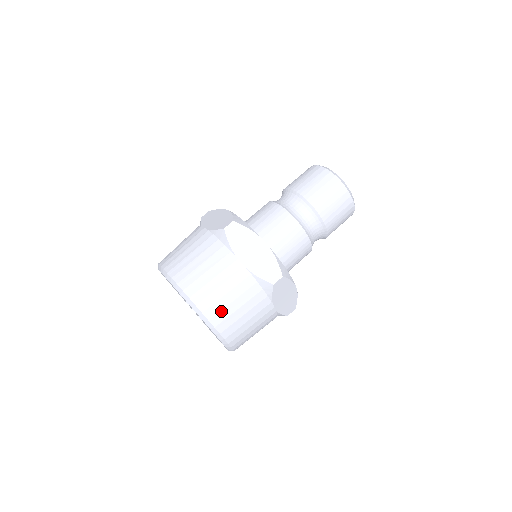
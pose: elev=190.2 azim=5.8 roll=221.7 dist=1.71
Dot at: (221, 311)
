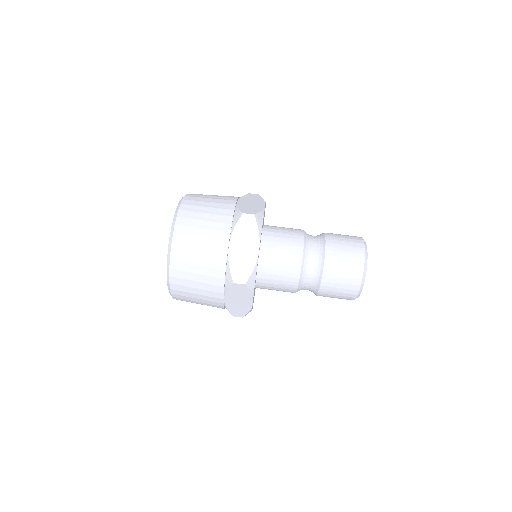
Dot at: (184, 263)
